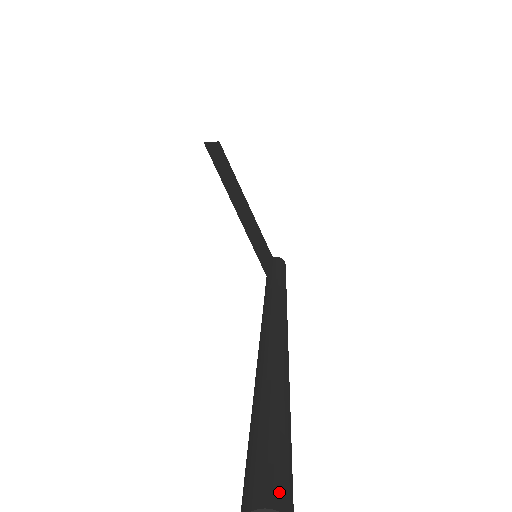
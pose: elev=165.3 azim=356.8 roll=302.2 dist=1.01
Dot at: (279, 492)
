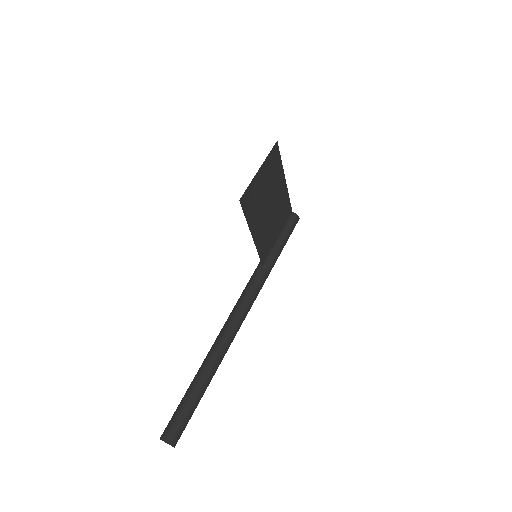
Dot at: (174, 438)
